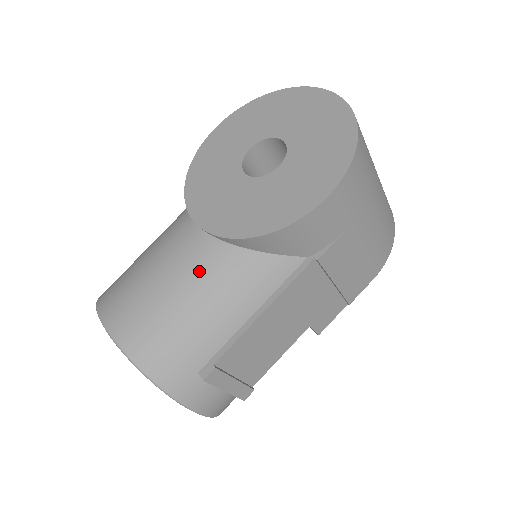
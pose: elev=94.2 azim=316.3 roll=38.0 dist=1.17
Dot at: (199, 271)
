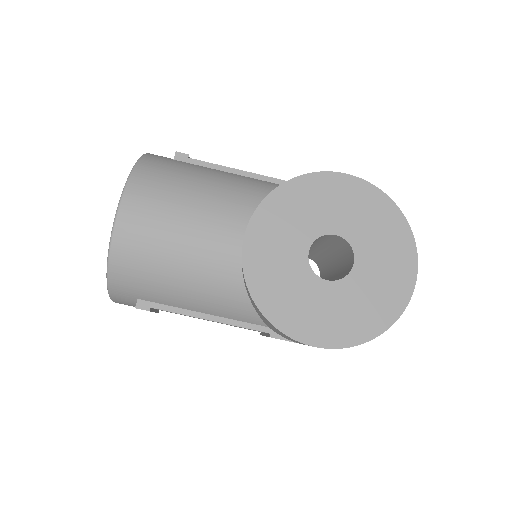
Dot at: (208, 266)
